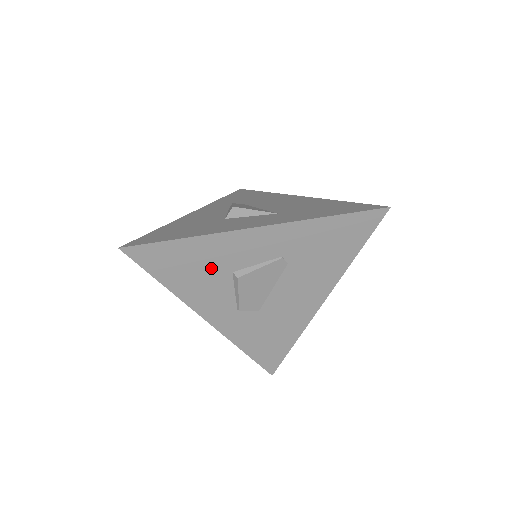
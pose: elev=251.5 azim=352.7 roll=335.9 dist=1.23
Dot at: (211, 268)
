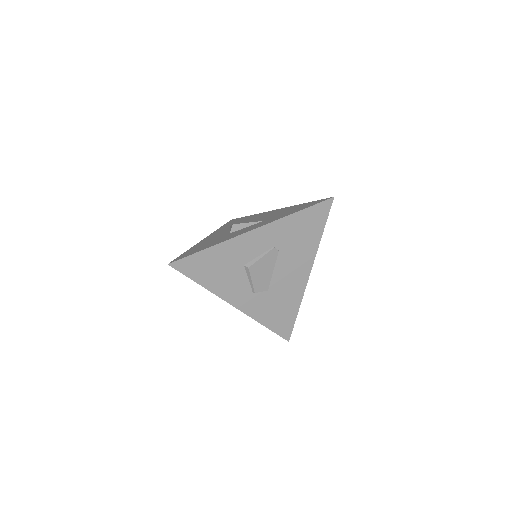
Dot at: (229, 265)
